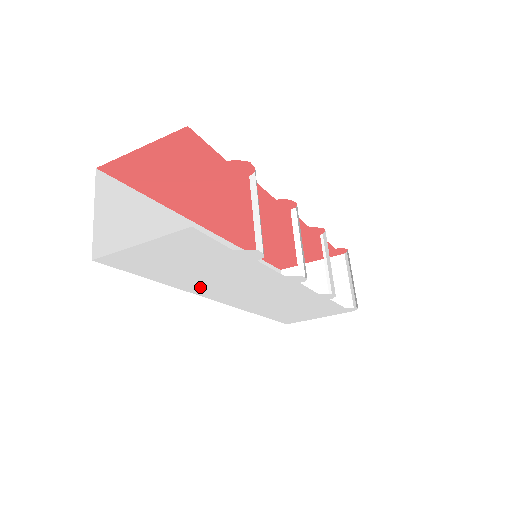
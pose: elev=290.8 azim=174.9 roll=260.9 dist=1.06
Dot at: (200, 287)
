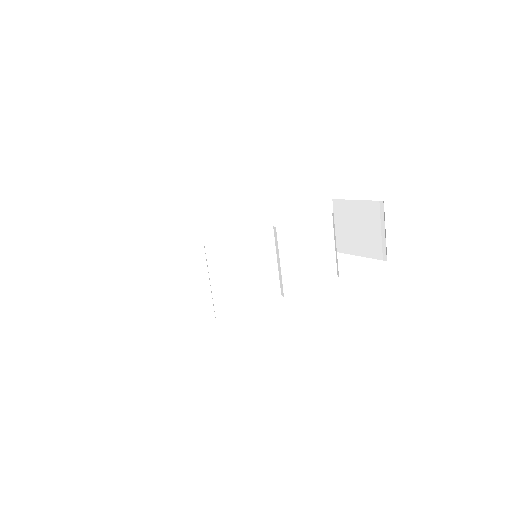
Dot at: occluded
